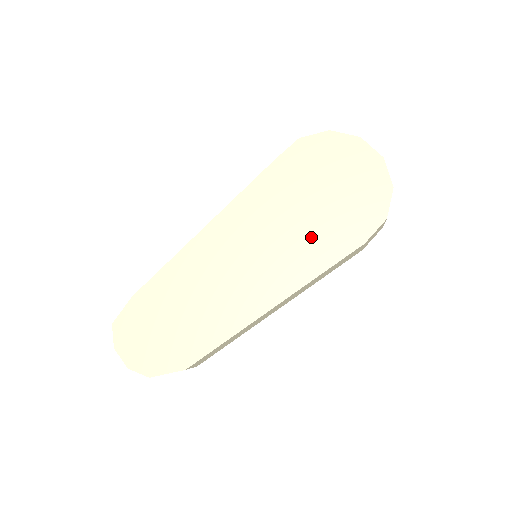
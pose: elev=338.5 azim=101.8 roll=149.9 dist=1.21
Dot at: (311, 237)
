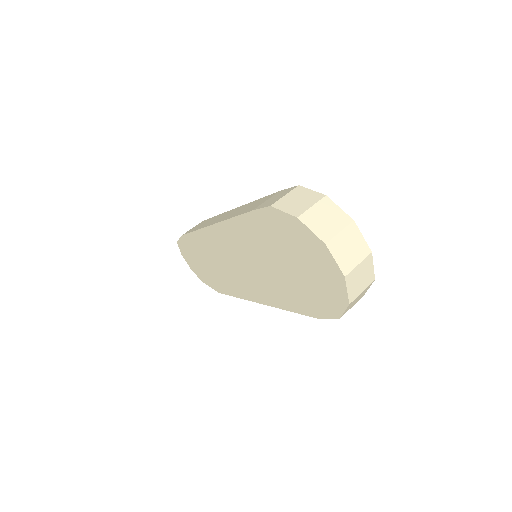
Dot at: (282, 286)
